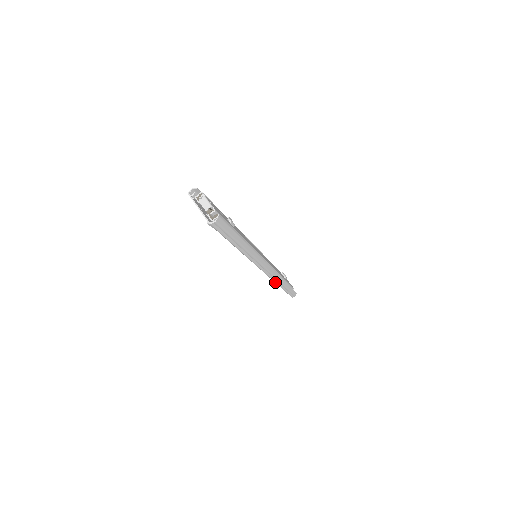
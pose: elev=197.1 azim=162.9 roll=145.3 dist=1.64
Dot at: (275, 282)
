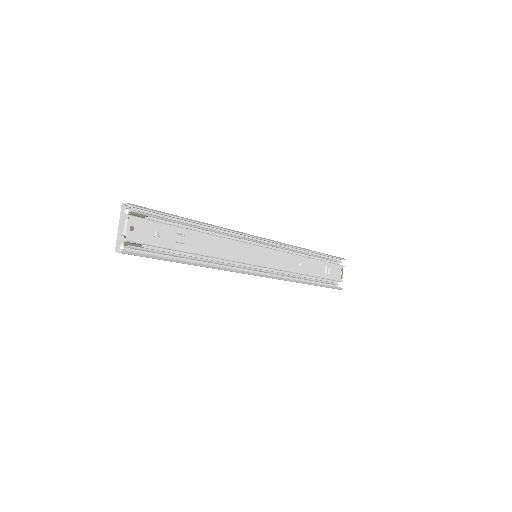
Dot at: occluded
